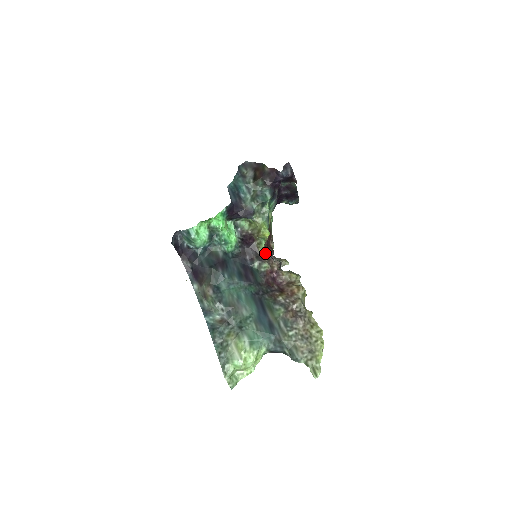
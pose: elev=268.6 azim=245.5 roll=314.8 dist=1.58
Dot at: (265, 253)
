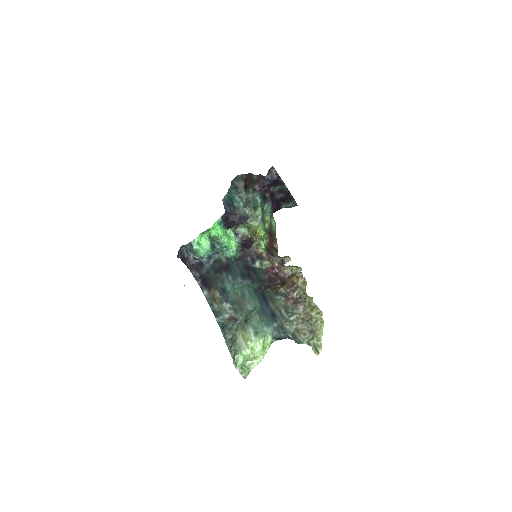
Dot at: (265, 252)
